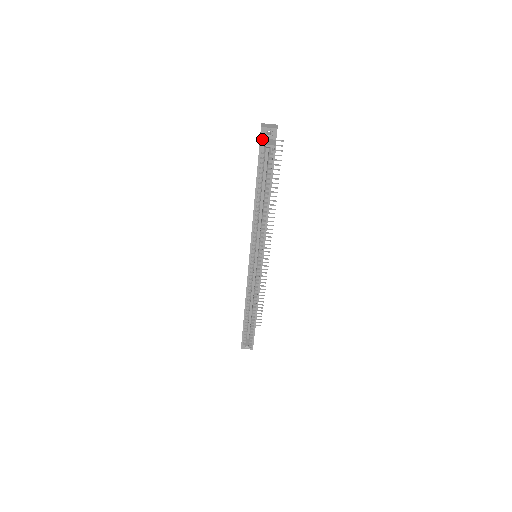
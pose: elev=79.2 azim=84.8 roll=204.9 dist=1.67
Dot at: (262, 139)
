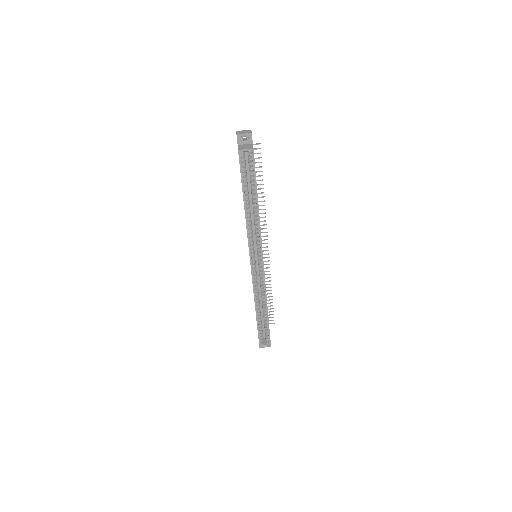
Dot at: (240, 145)
